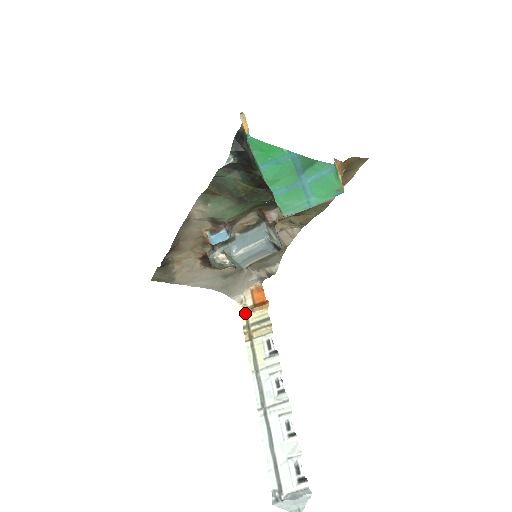
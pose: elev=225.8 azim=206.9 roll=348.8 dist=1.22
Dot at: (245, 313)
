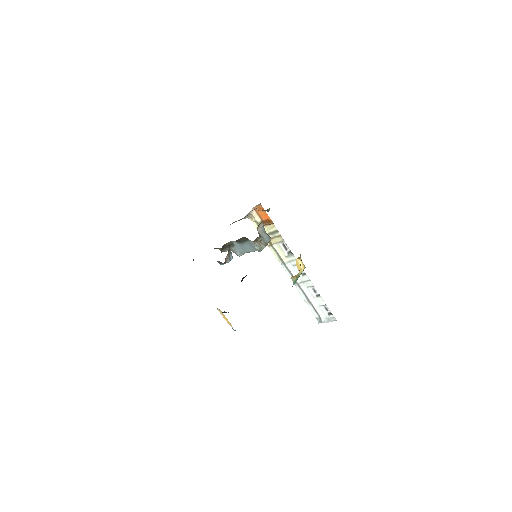
Dot at: occluded
